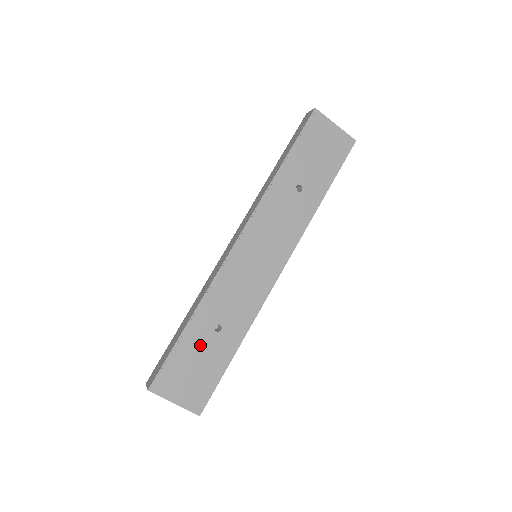
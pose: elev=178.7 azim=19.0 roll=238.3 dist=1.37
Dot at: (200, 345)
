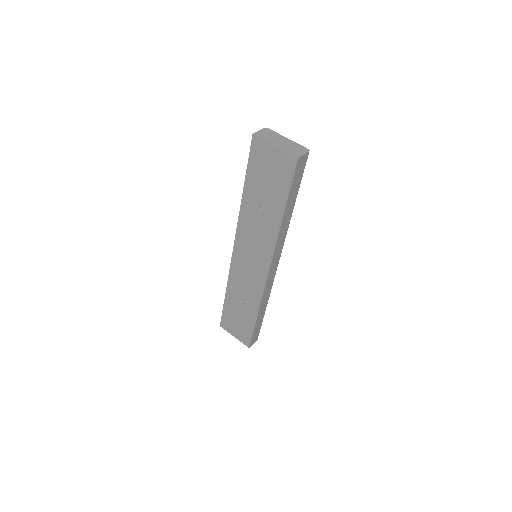
Dot at: (236, 310)
